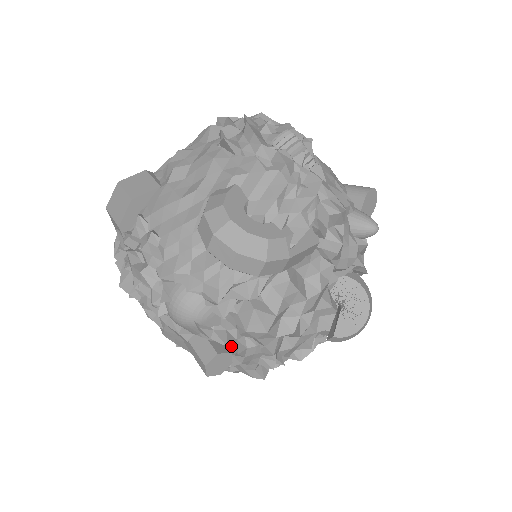
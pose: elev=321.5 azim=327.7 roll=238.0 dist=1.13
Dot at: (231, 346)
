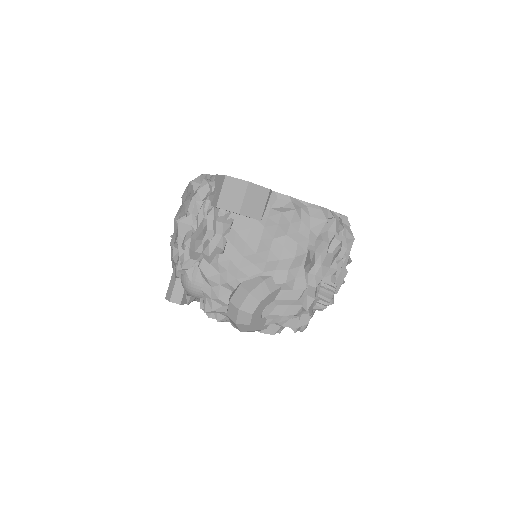
Dot at: occluded
